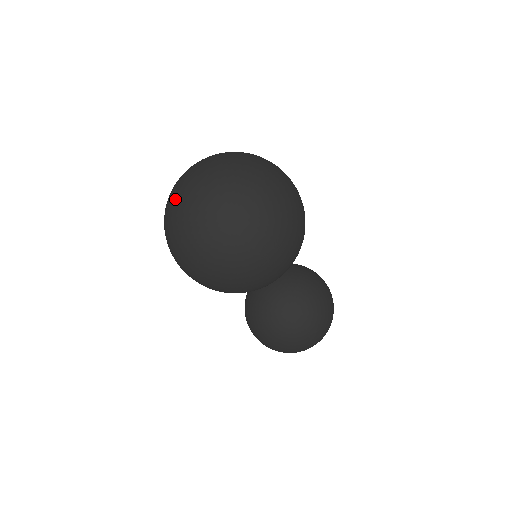
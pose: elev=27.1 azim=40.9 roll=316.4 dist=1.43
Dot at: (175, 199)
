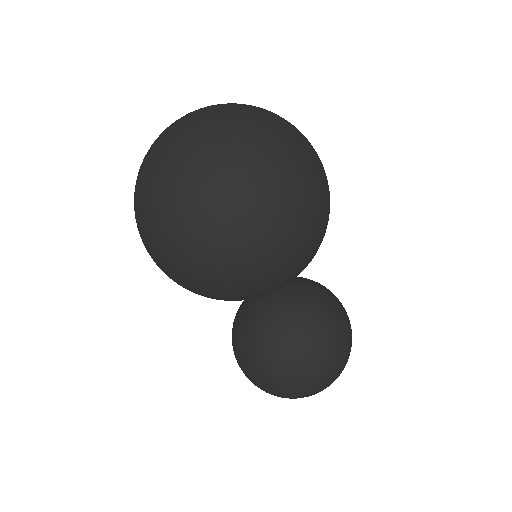
Dot at: (151, 145)
